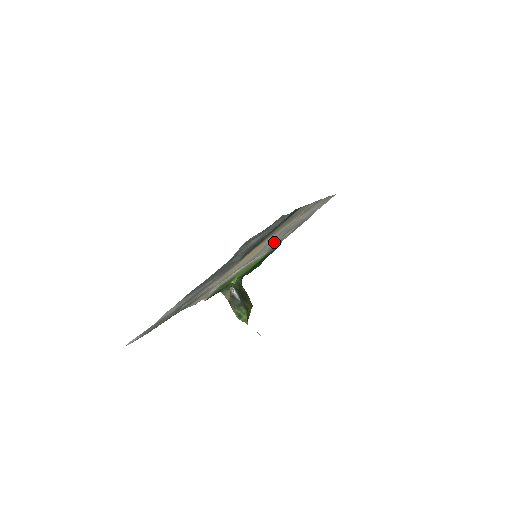
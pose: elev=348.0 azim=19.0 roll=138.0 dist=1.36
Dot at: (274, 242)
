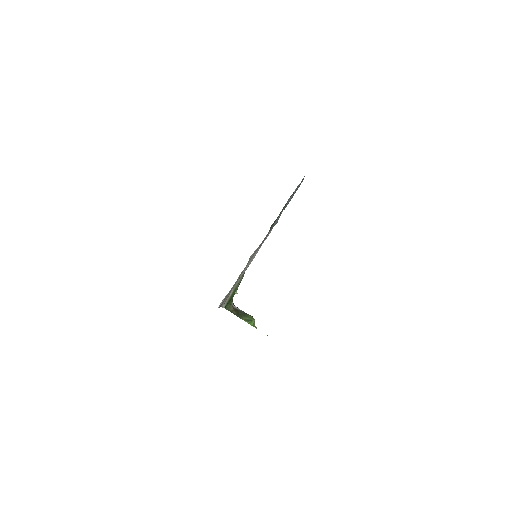
Dot at: (256, 253)
